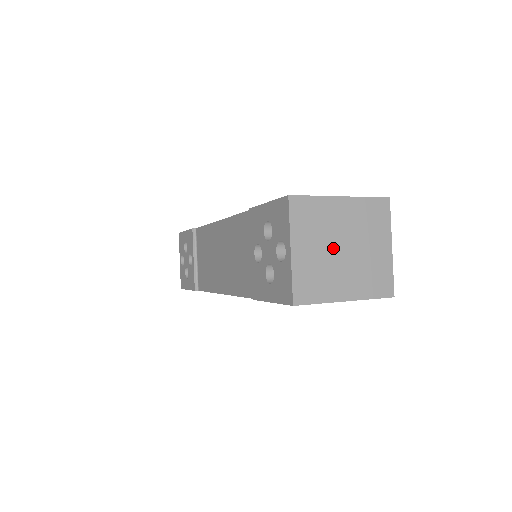
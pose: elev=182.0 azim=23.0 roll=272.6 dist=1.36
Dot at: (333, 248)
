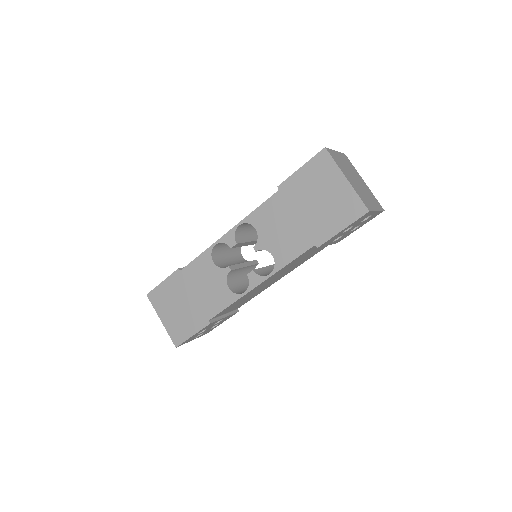
Dot at: (352, 174)
